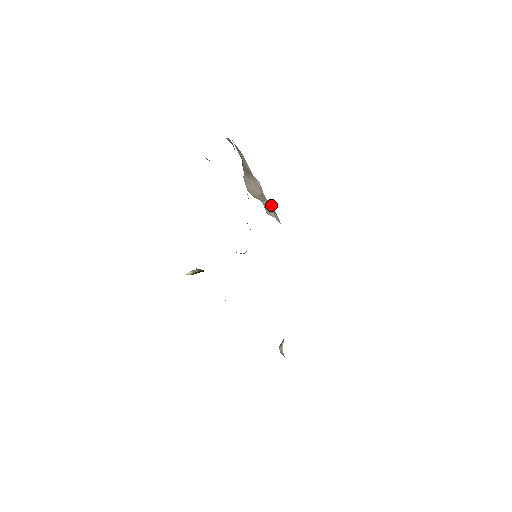
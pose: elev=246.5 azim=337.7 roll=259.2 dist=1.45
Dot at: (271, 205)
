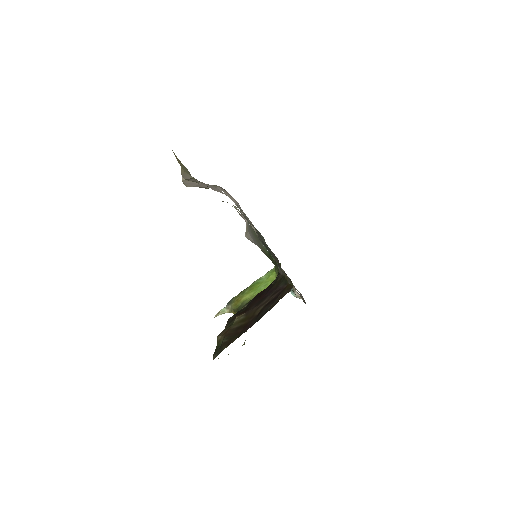
Dot at: occluded
